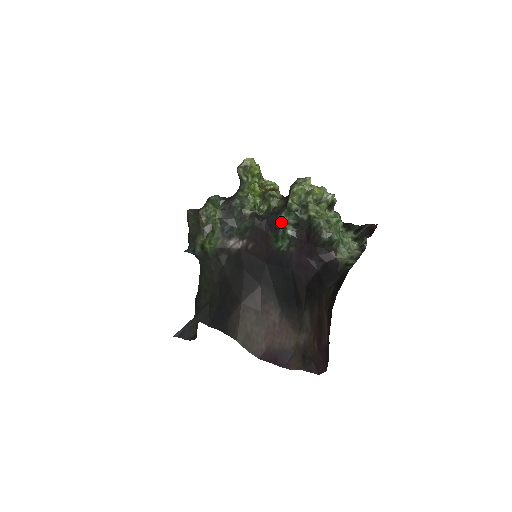
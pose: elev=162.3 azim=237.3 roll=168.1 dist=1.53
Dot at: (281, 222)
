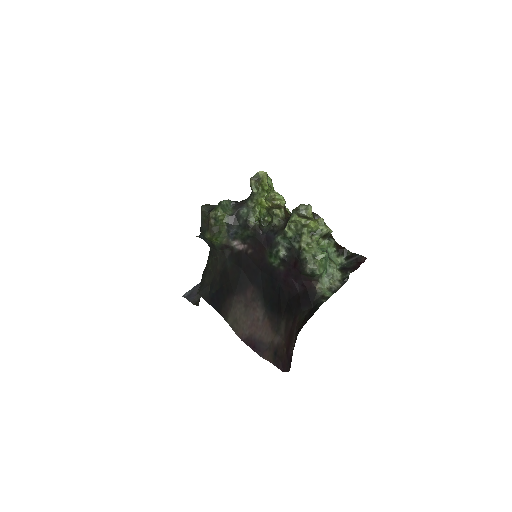
Dot at: (277, 242)
